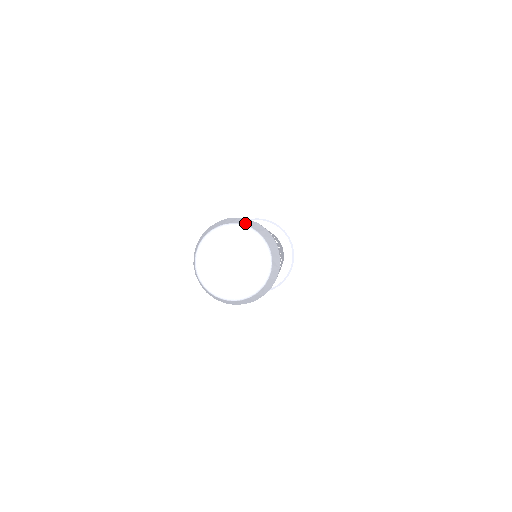
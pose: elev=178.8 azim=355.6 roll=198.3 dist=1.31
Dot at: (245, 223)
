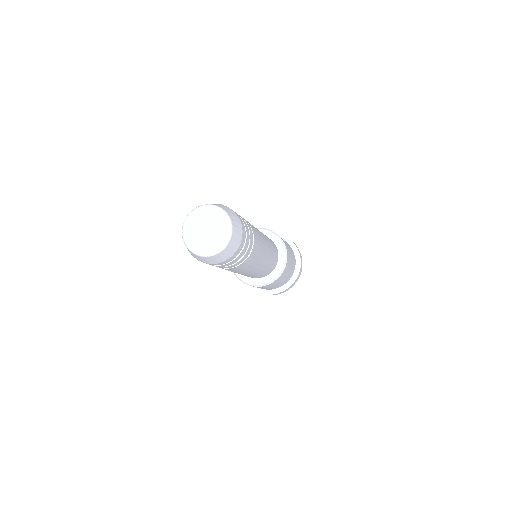
Dot at: (192, 211)
